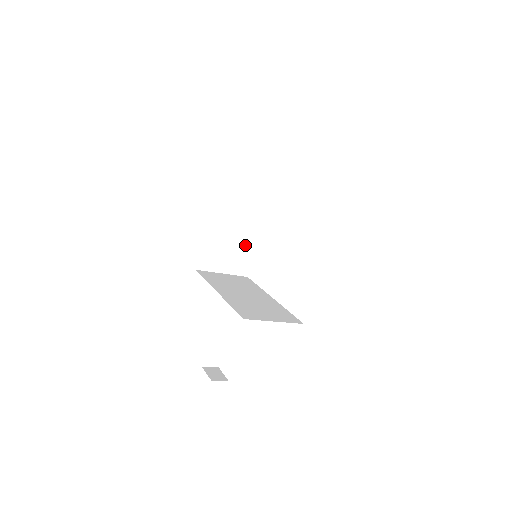
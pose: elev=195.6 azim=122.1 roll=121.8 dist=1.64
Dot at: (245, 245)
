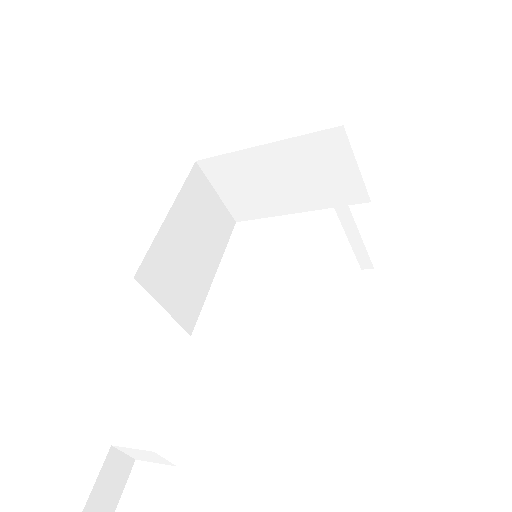
Dot at: (197, 281)
